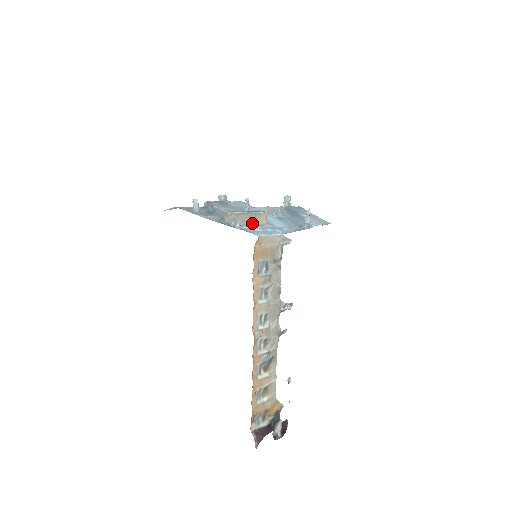
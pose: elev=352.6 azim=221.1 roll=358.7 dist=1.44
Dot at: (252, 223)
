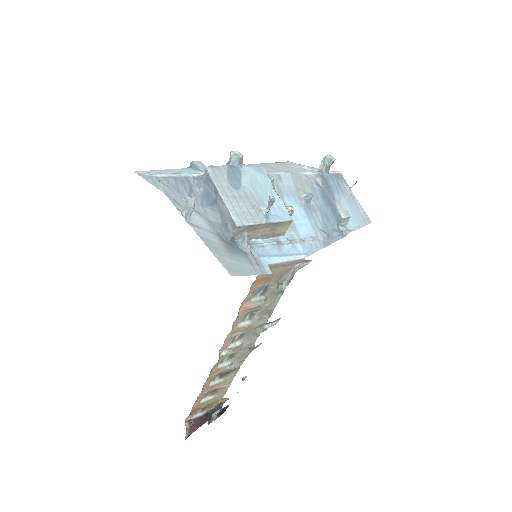
Dot at: (267, 233)
